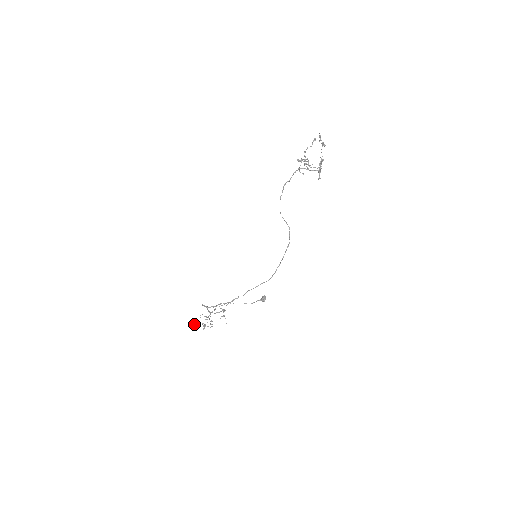
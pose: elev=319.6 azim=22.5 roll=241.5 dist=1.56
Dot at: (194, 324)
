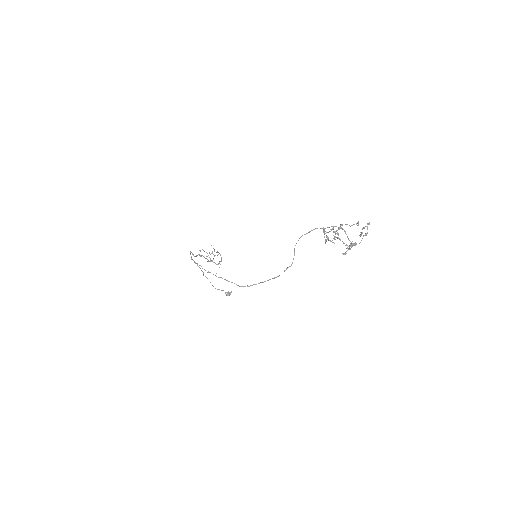
Dot at: occluded
